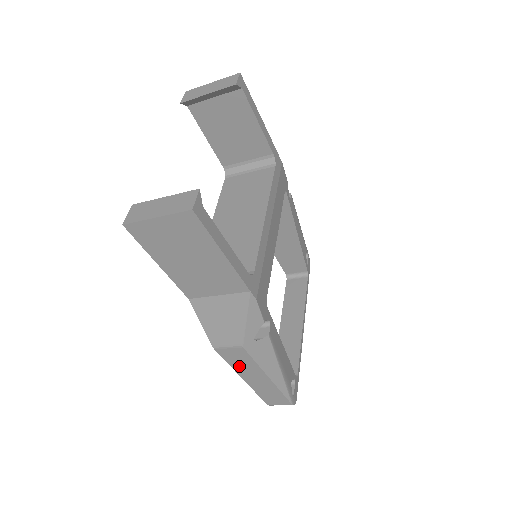
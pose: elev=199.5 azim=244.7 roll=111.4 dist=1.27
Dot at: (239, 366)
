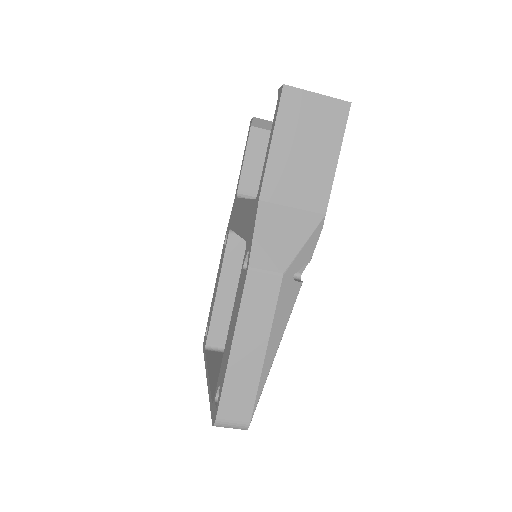
Dot at: (249, 313)
